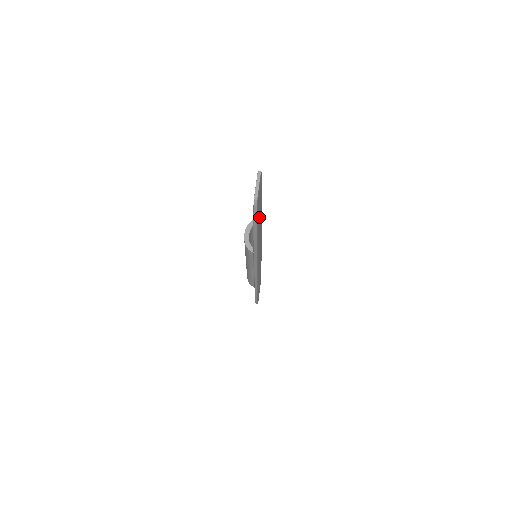
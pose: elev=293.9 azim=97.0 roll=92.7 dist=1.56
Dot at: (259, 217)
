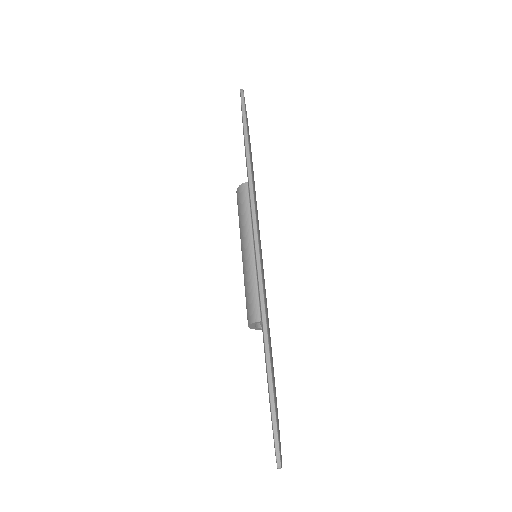
Dot at: occluded
